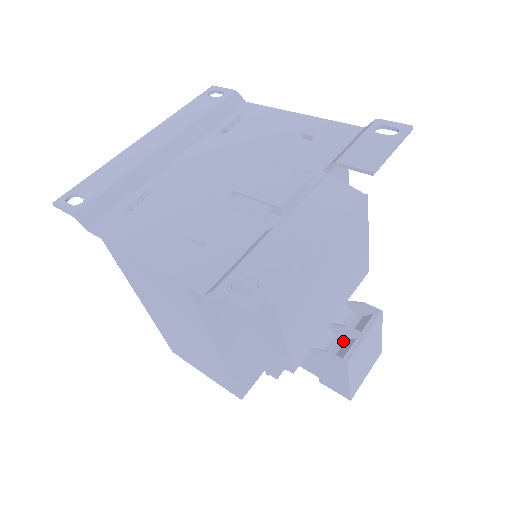
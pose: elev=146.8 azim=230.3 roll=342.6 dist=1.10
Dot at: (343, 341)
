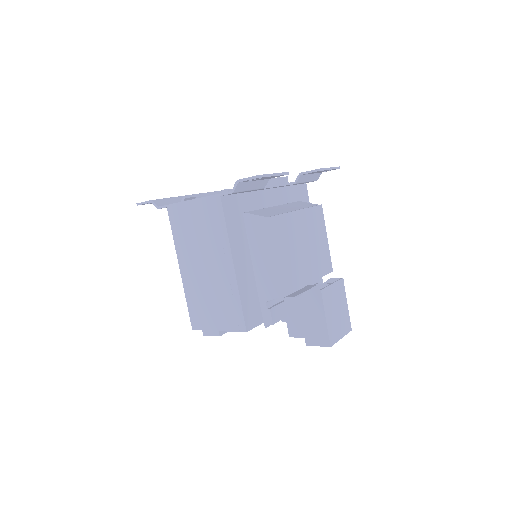
Dot at: occluded
